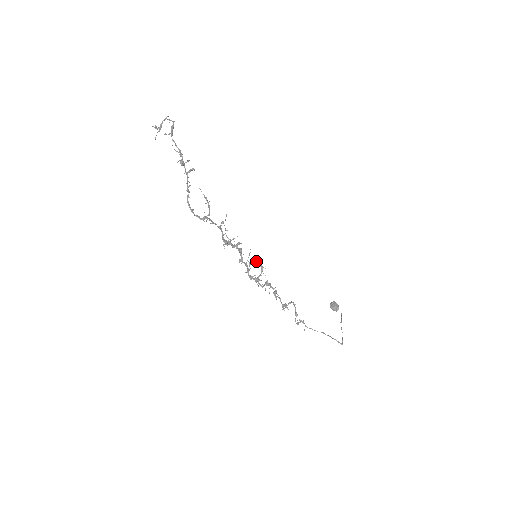
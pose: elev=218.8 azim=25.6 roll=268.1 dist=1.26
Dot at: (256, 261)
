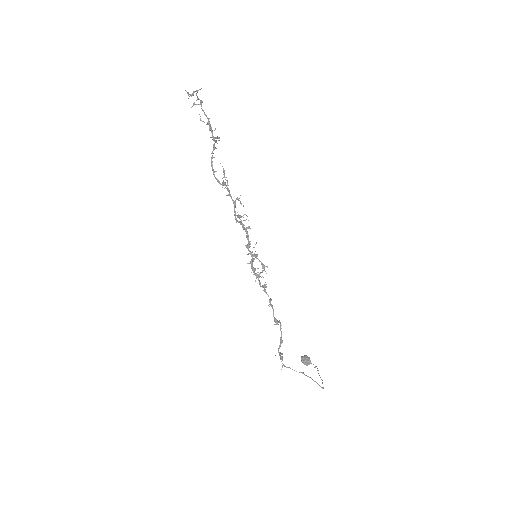
Dot at: (257, 258)
